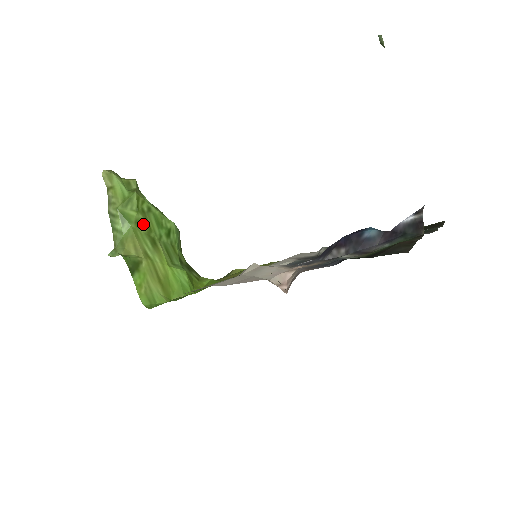
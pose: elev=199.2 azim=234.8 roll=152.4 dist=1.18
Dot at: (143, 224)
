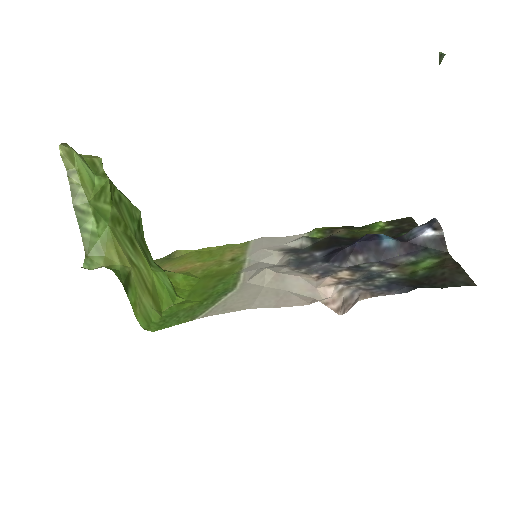
Dot at: (119, 220)
